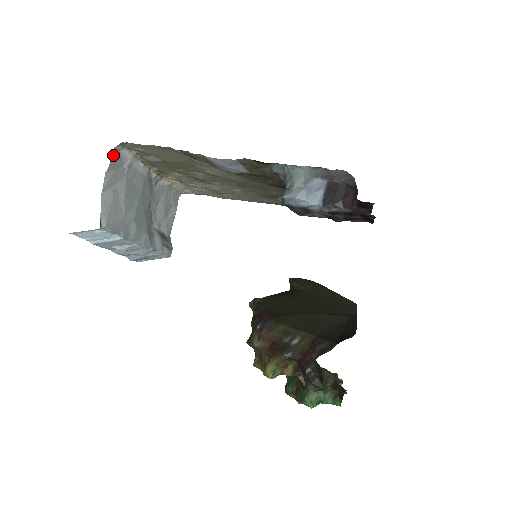
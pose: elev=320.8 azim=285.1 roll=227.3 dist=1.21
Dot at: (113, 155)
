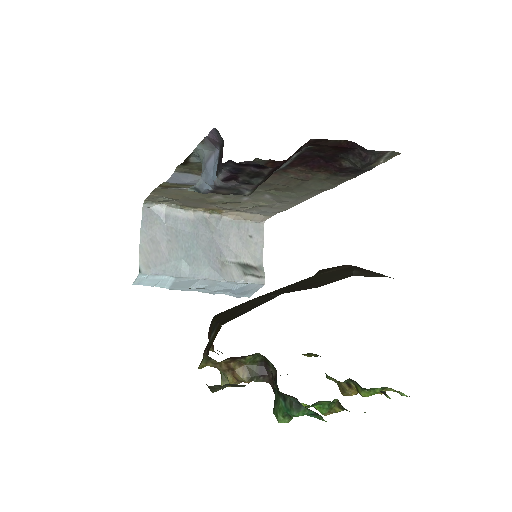
Dot at: (144, 213)
